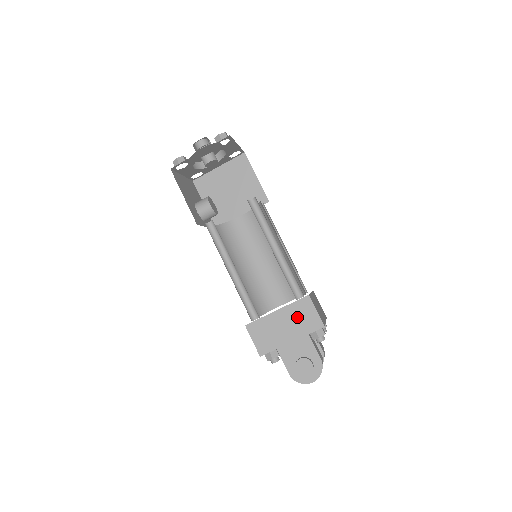
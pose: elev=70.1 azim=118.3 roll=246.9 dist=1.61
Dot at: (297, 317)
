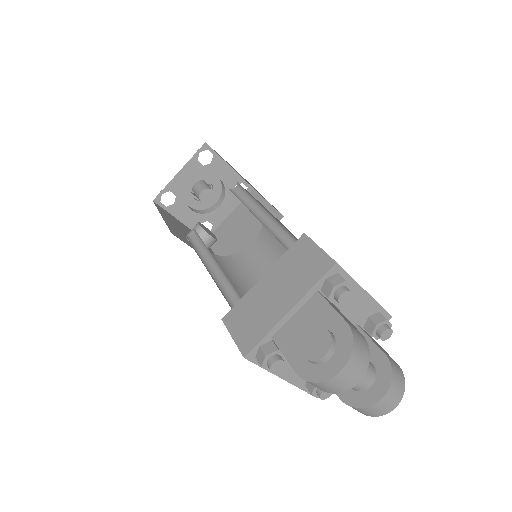
Dot at: (292, 270)
